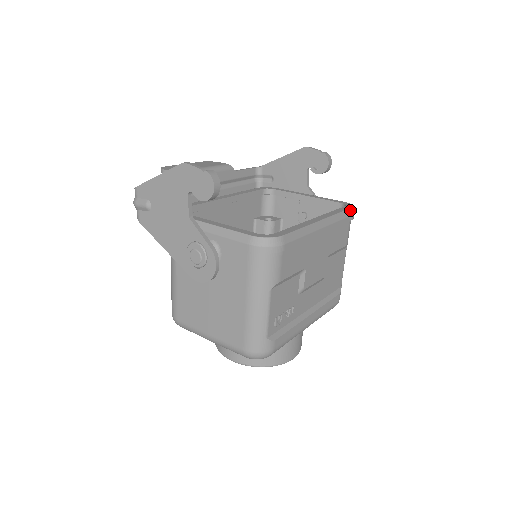
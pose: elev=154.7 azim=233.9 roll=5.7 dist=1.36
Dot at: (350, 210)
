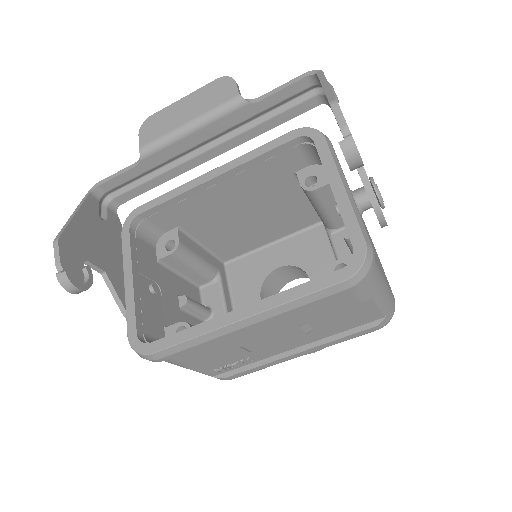
Dot at: (339, 285)
